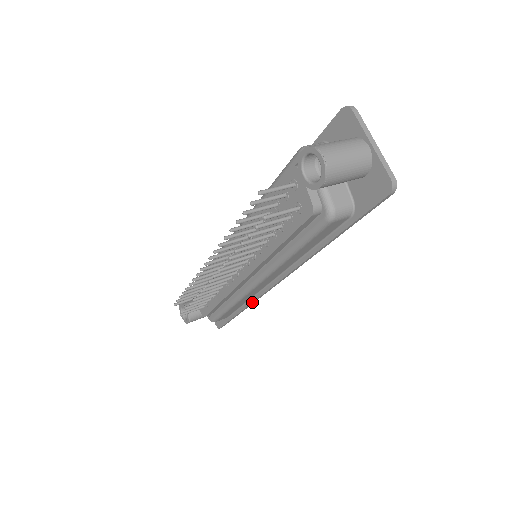
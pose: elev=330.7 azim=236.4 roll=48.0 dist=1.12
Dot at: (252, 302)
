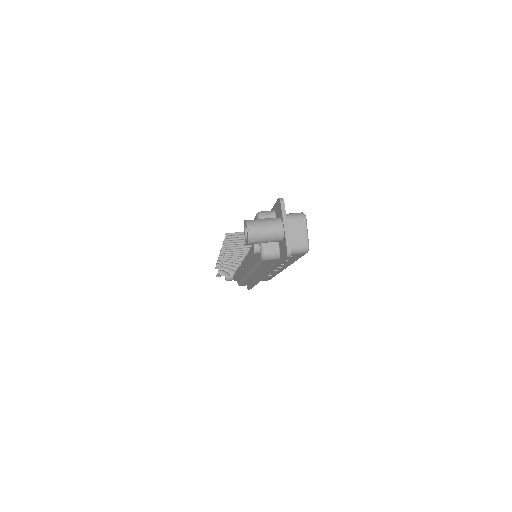
Dot at: (256, 282)
